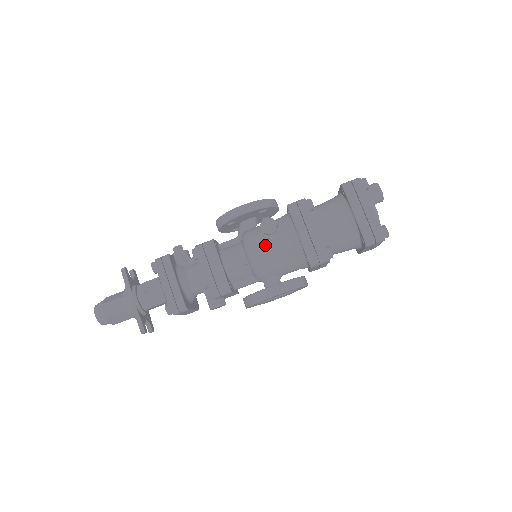
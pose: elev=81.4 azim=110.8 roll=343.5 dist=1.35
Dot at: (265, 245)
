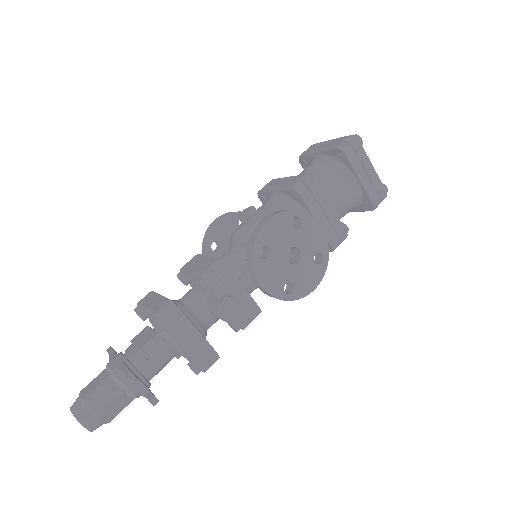
Dot at: (247, 219)
